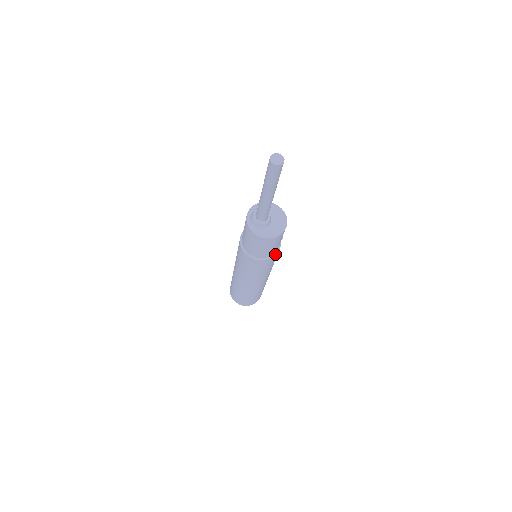
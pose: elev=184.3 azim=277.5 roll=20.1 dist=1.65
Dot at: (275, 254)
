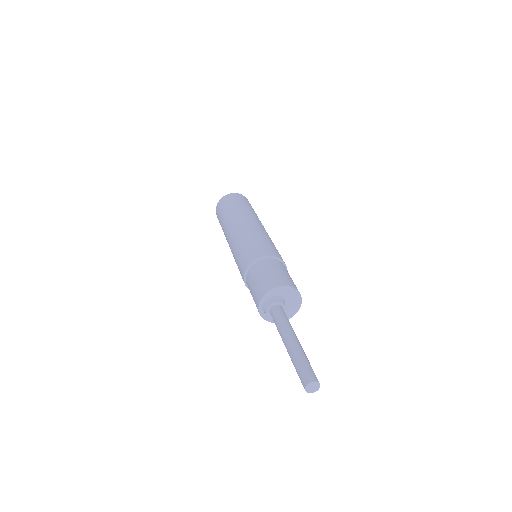
Dot at: occluded
